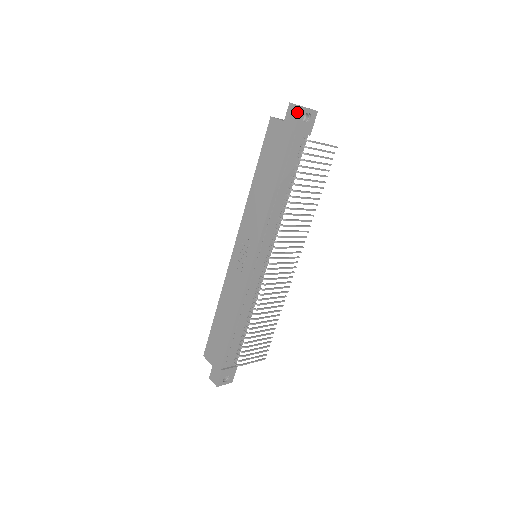
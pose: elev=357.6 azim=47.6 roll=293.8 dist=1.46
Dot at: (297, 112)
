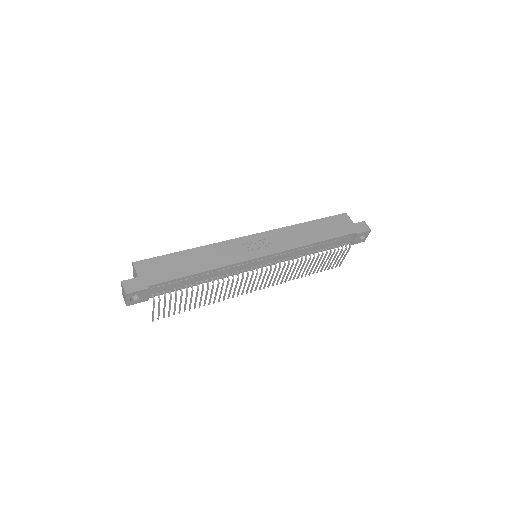
Dot at: (367, 229)
